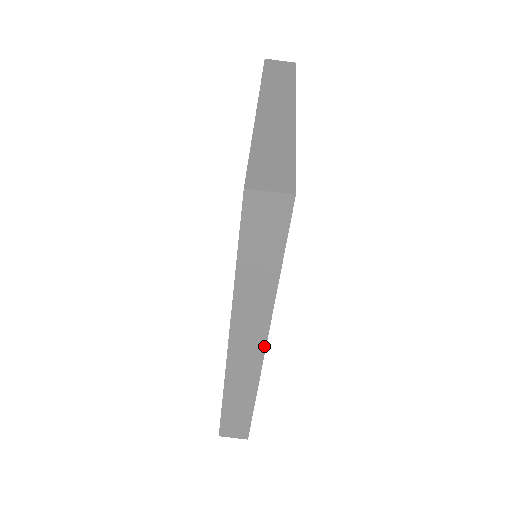
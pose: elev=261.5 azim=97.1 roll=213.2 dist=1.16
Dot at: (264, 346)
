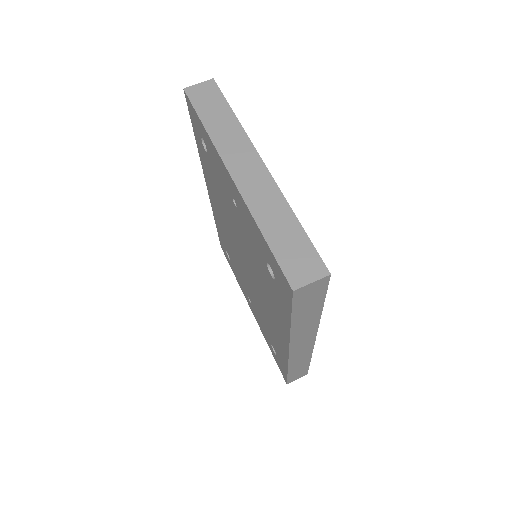
Dot at: (315, 338)
